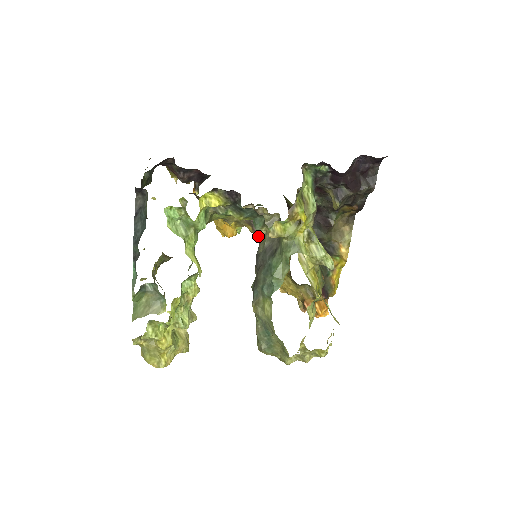
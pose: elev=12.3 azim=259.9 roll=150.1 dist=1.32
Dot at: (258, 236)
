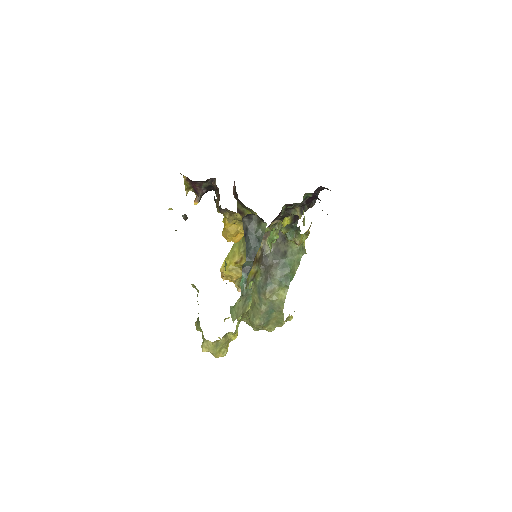
Dot at: (262, 241)
